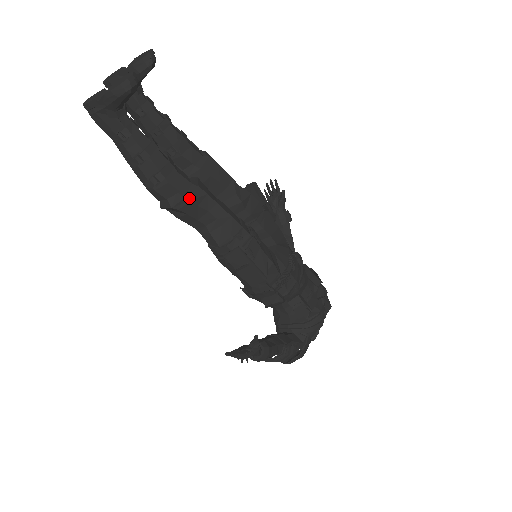
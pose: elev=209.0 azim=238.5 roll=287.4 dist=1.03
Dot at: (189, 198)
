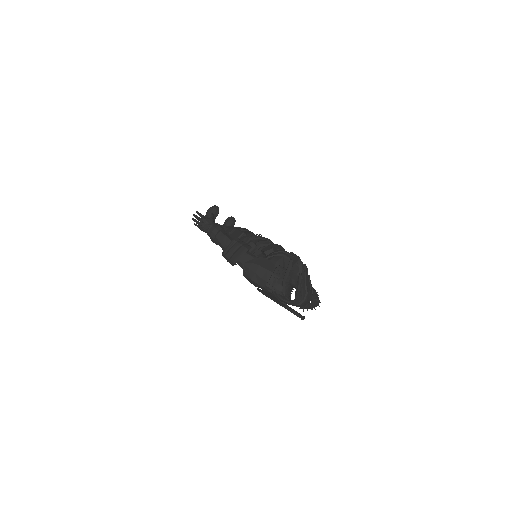
Dot at: occluded
